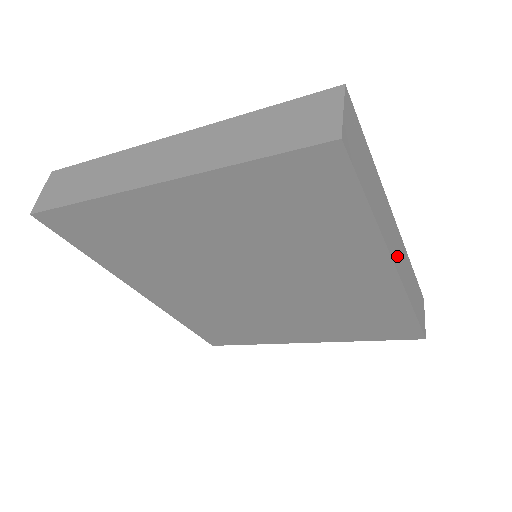
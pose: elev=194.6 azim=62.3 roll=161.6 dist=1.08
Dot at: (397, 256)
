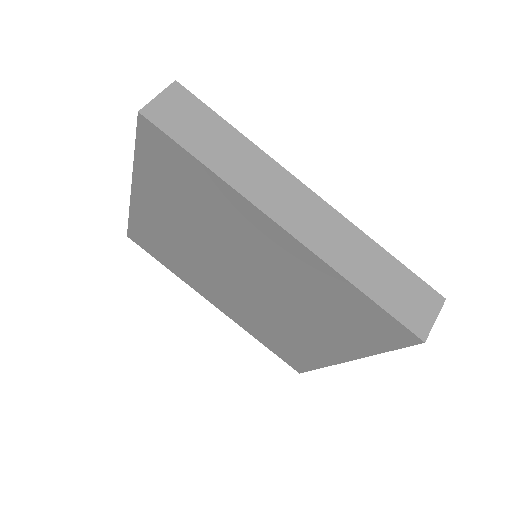
Dot at: (297, 219)
